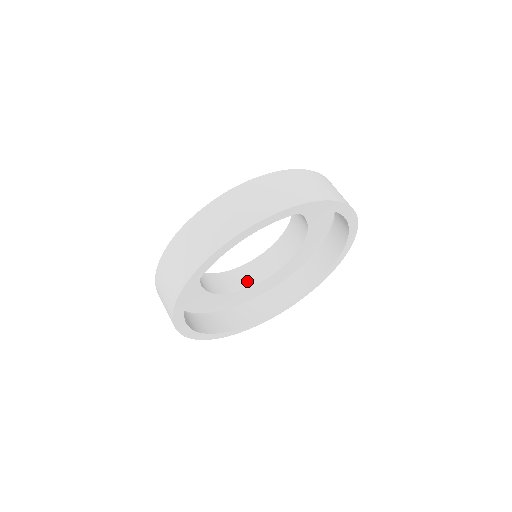
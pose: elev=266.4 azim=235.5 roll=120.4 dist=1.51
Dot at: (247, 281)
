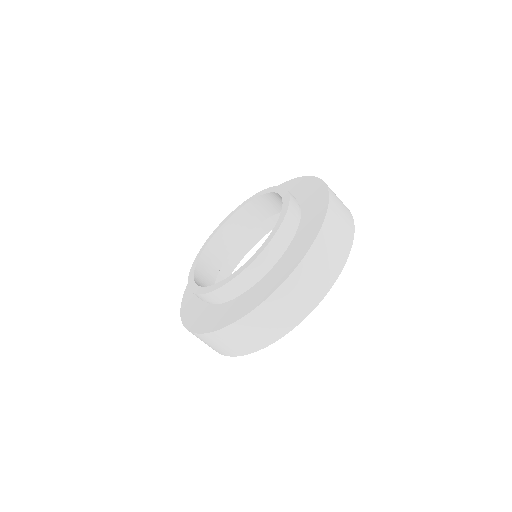
Dot at: (231, 241)
